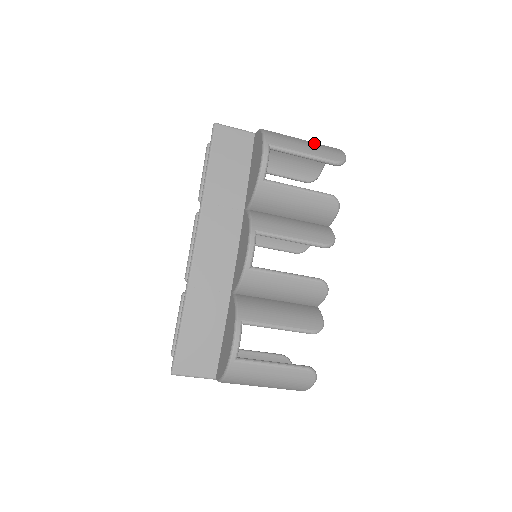
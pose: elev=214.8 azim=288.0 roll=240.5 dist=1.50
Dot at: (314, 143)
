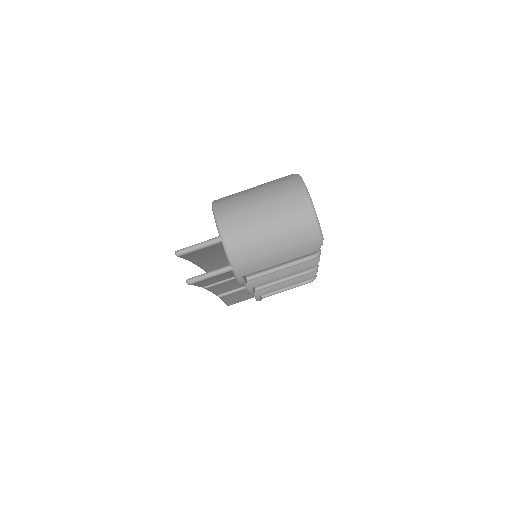
Dot at: occluded
